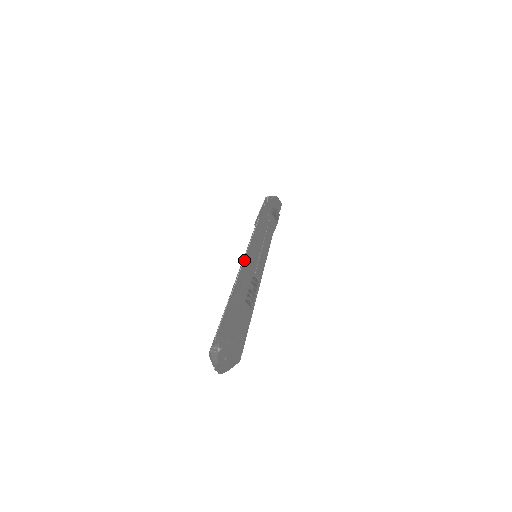
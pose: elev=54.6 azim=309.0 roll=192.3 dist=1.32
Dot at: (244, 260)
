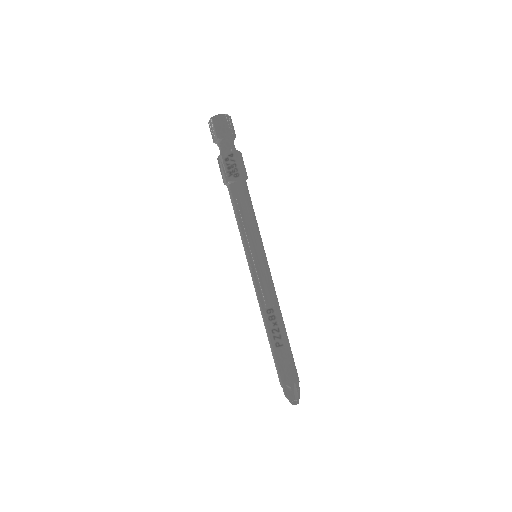
Dot at: (253, 283)
